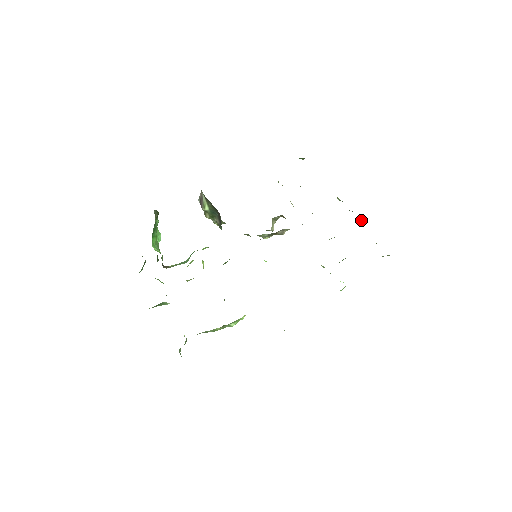
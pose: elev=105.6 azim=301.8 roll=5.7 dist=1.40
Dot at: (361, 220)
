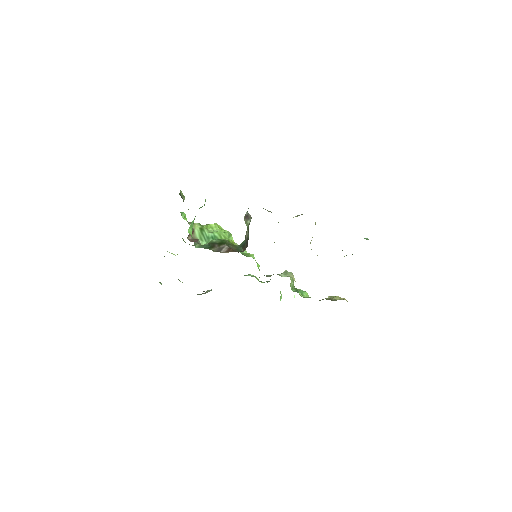
Dot at: occluded
